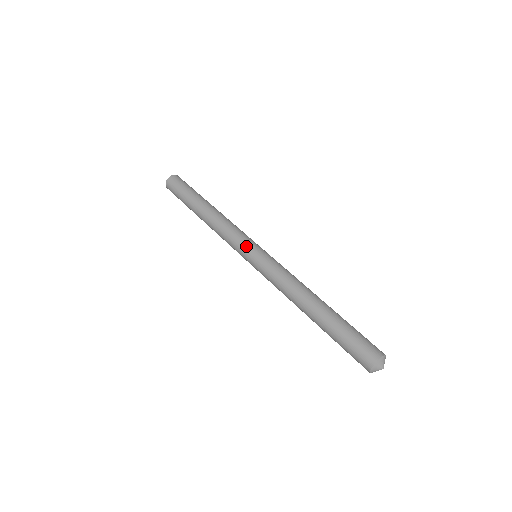
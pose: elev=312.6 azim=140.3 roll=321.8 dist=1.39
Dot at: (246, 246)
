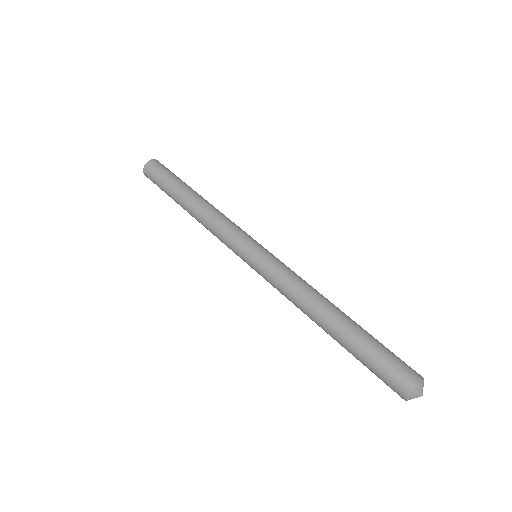
Dot at: (243, 245)
